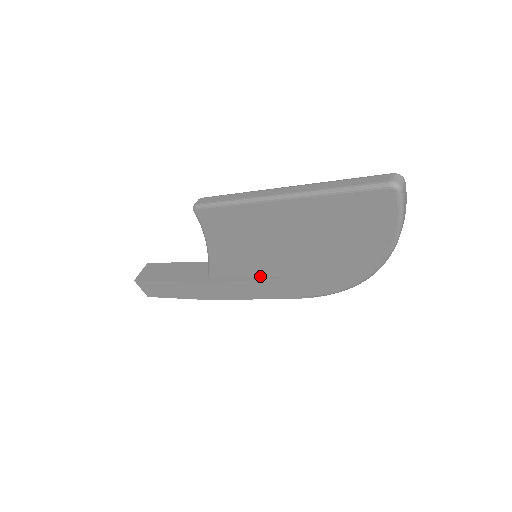
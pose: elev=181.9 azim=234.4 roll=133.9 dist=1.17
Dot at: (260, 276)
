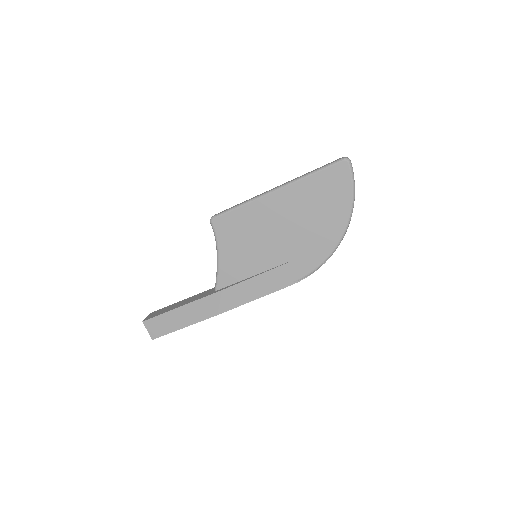
Dot at: (260, 272)
